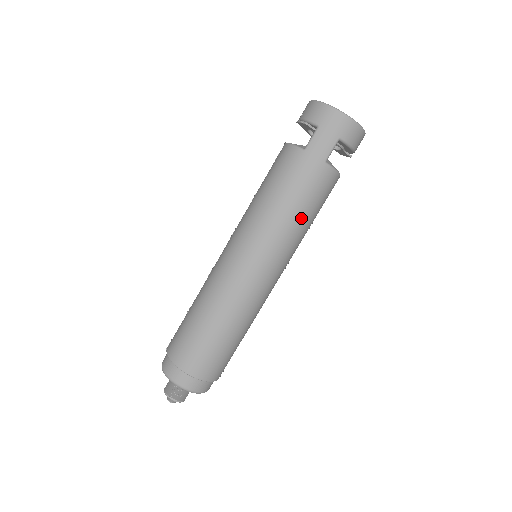
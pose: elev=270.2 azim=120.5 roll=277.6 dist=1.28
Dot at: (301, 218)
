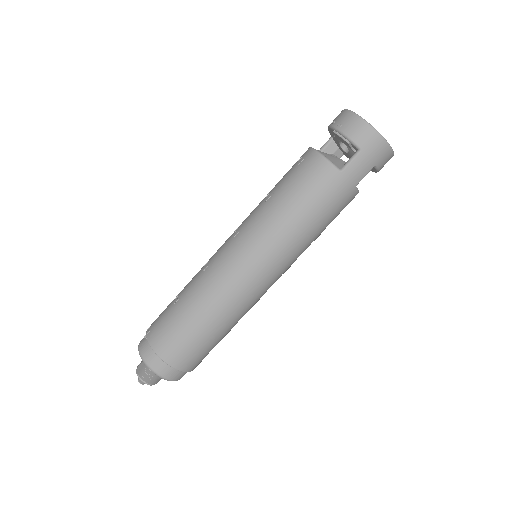
Dot at: (317, 234)
